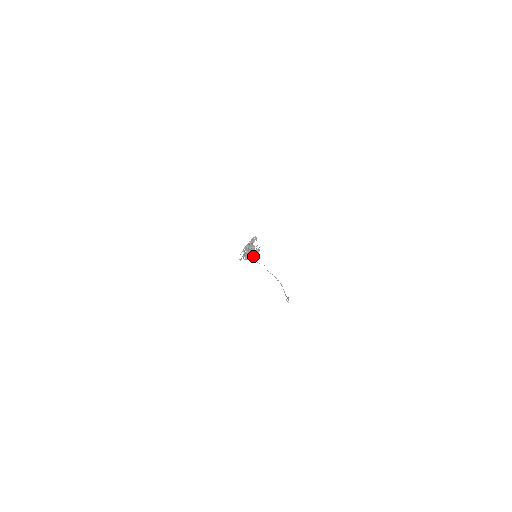
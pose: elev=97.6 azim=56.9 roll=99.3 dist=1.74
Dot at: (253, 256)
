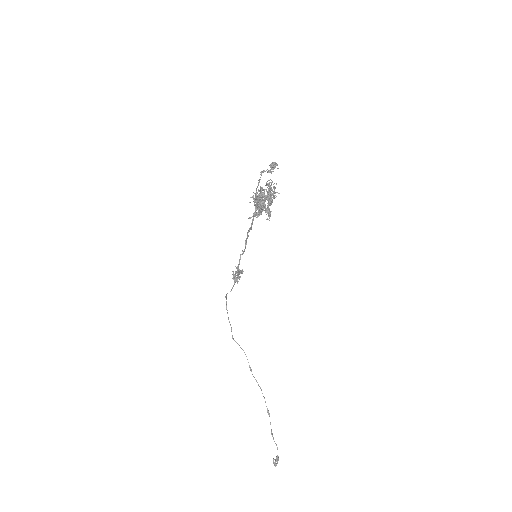
Dot at: (271, 192)
